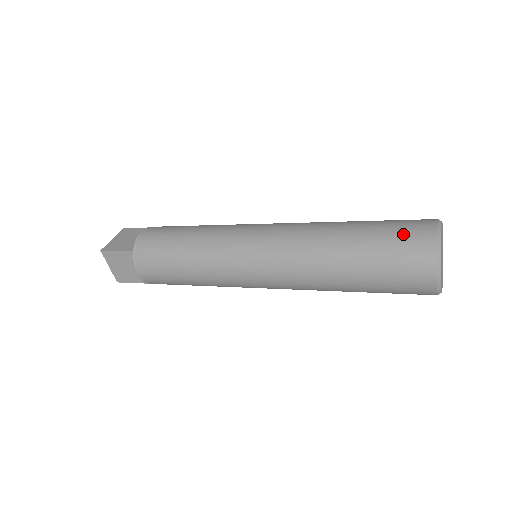
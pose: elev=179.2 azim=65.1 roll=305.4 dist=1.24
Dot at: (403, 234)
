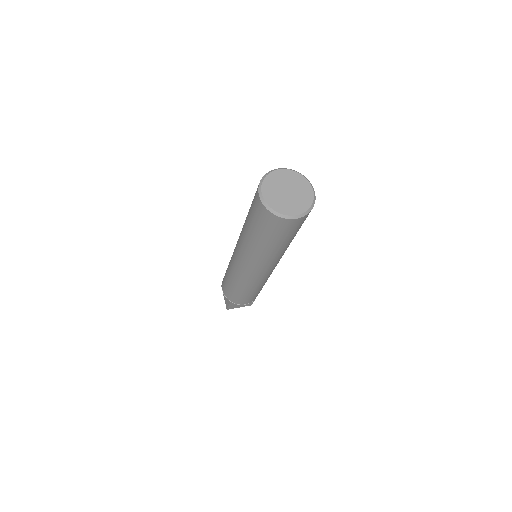
Dot at: occluded
